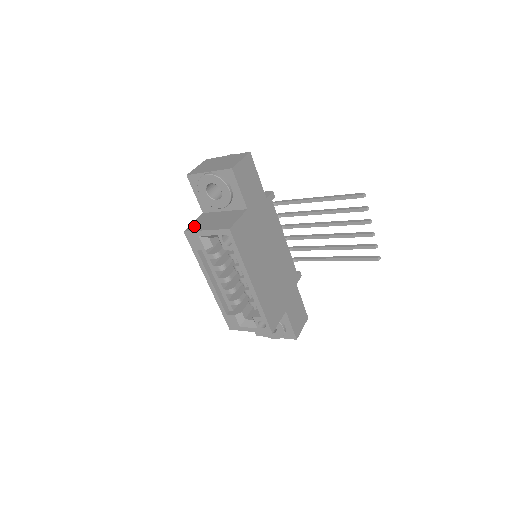
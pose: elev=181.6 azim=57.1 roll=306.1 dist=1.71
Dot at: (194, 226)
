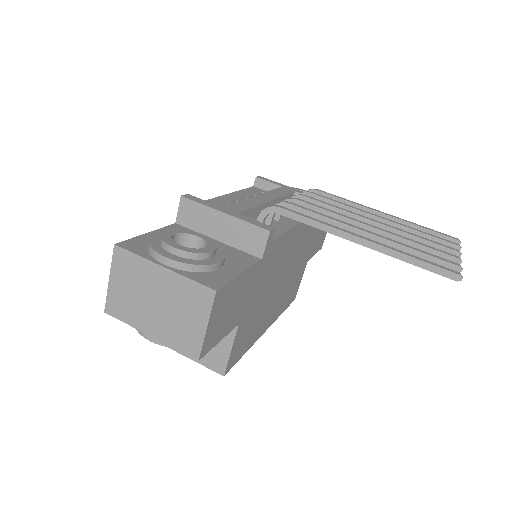
Dot at: occluded
